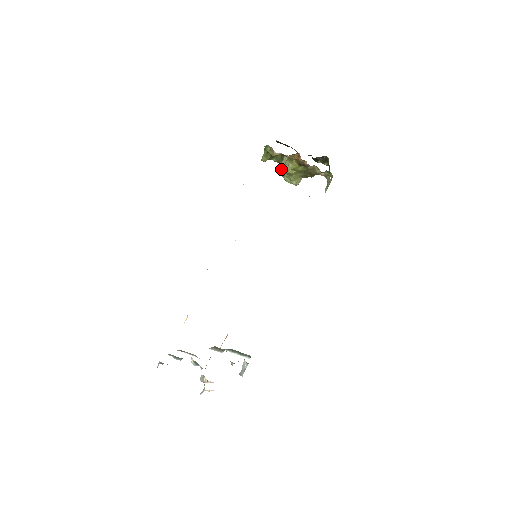
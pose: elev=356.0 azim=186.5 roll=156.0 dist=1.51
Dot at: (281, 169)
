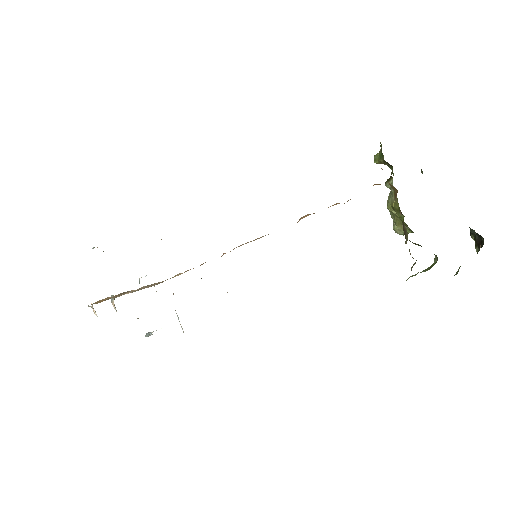
Dot at: occluded
